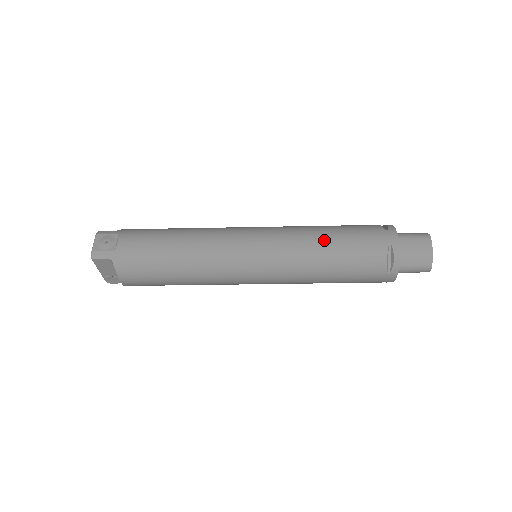
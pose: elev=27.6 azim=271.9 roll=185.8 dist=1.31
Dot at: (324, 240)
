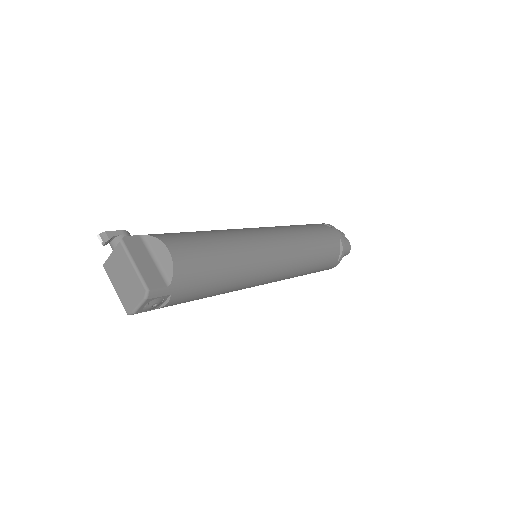
Dot at: occluded
